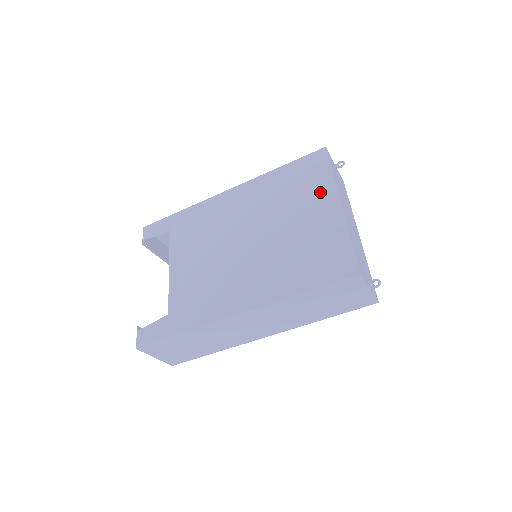
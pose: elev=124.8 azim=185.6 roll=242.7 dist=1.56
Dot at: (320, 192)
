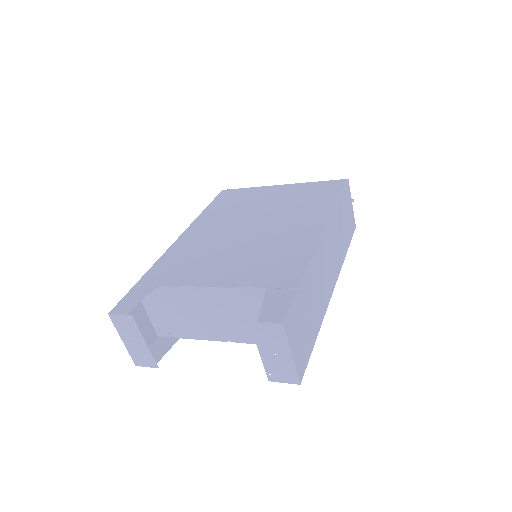
Dot at: (258, 192)
